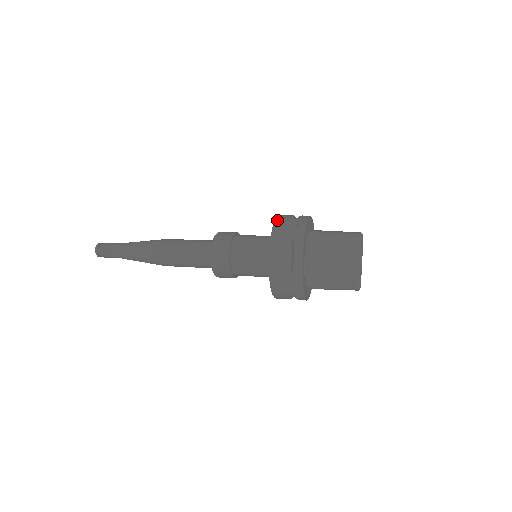
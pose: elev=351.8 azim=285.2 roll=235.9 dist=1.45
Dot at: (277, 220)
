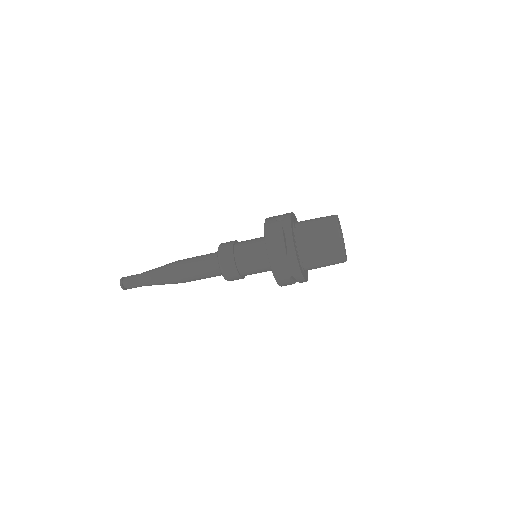
Dot at: (267, 219)
